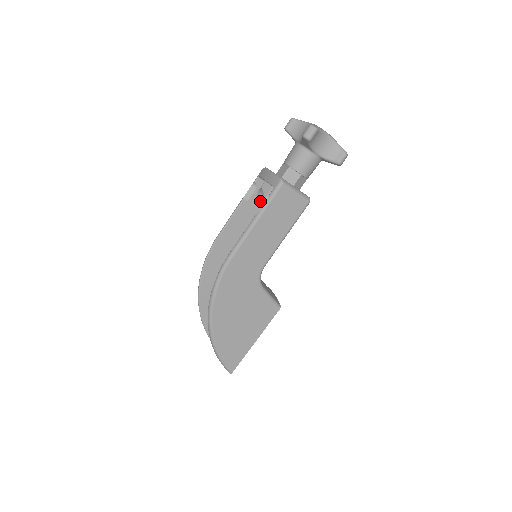
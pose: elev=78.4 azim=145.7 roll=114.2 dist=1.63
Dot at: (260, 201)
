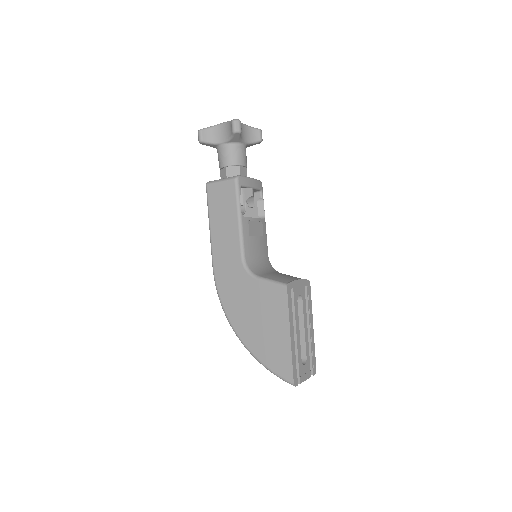
Dot at: (245, 213)
